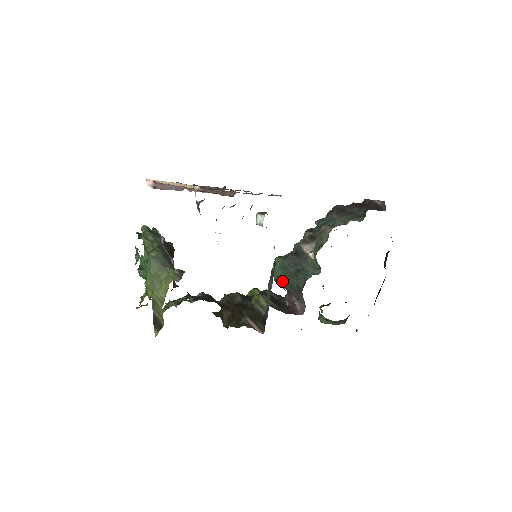
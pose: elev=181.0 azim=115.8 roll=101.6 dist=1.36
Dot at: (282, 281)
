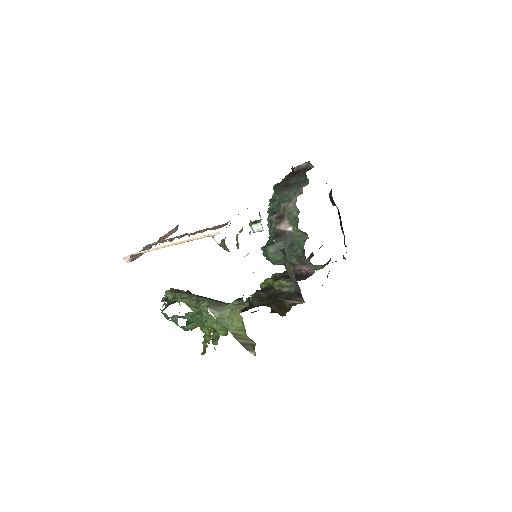
Dot at: (283, 261)
